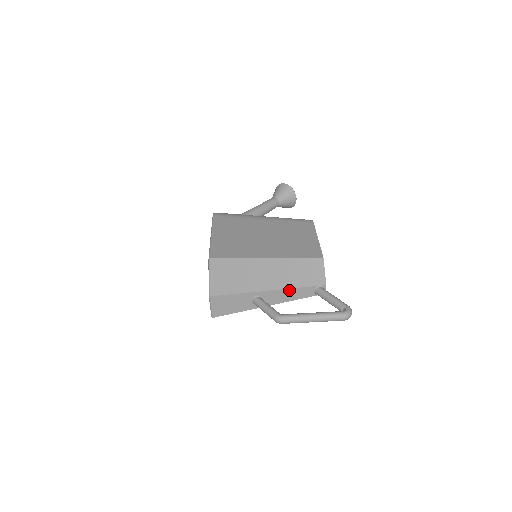
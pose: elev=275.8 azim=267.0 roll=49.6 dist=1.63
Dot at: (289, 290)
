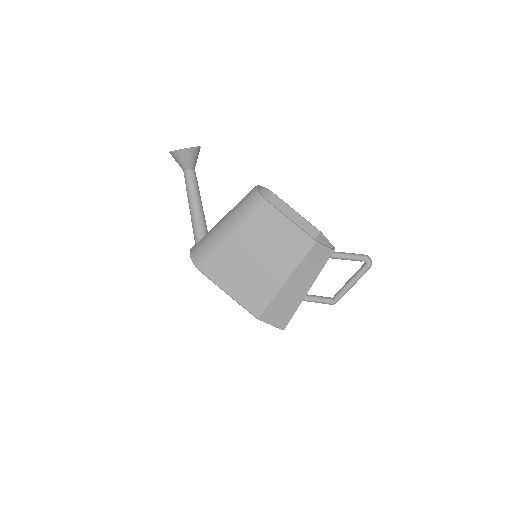
Dot at: occluded
